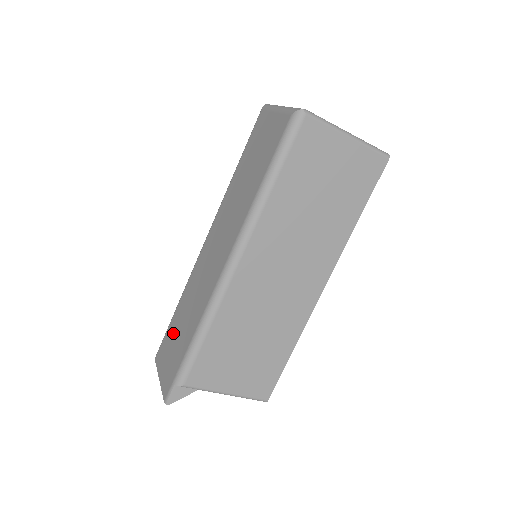
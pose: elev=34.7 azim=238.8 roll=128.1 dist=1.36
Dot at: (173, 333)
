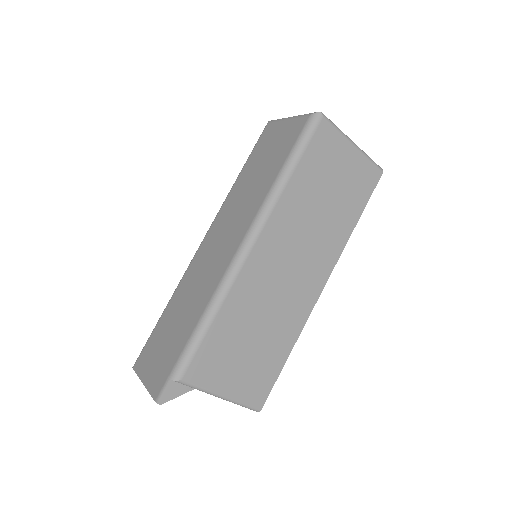
Dot at: (162, 333)
